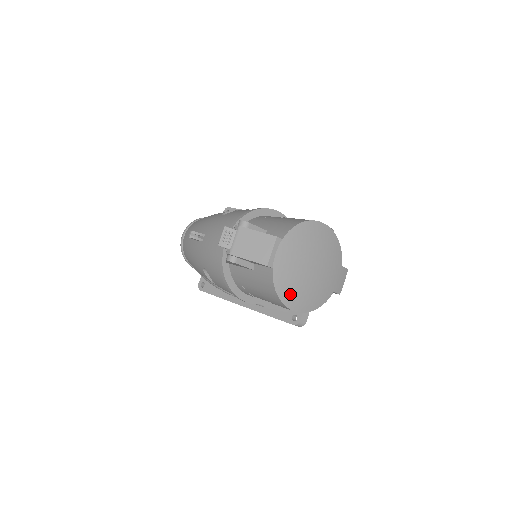
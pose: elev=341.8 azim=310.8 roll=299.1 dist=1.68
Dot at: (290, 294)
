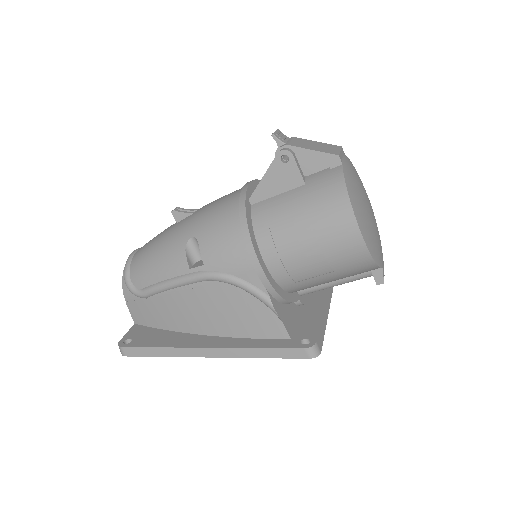
Dot at: (358, 207)
